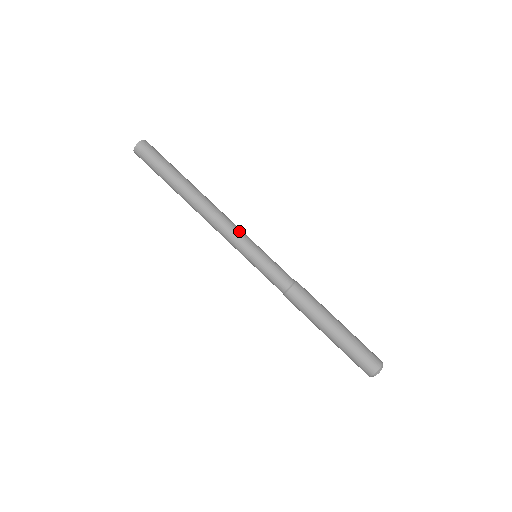
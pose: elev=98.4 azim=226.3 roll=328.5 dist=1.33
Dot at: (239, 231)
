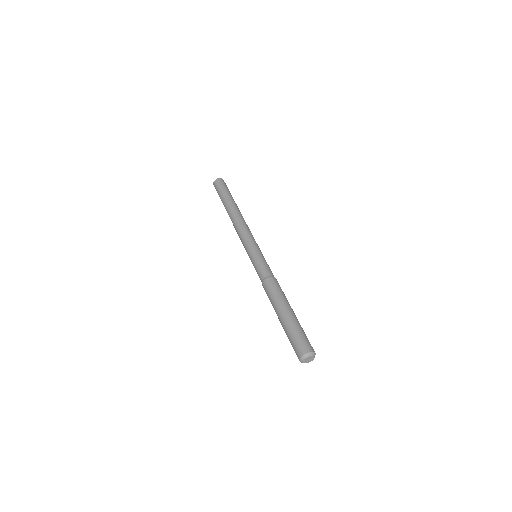
Dot at: (251, 236)
